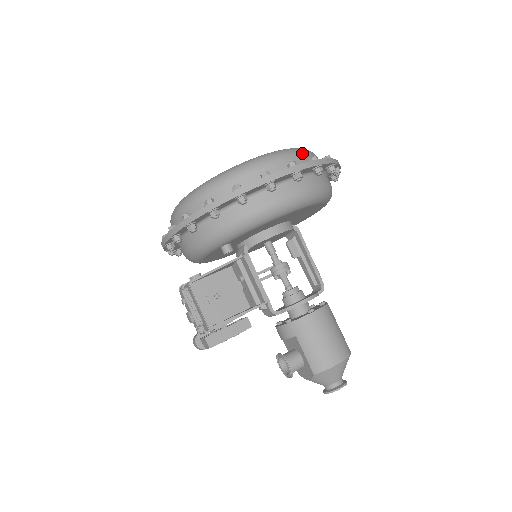
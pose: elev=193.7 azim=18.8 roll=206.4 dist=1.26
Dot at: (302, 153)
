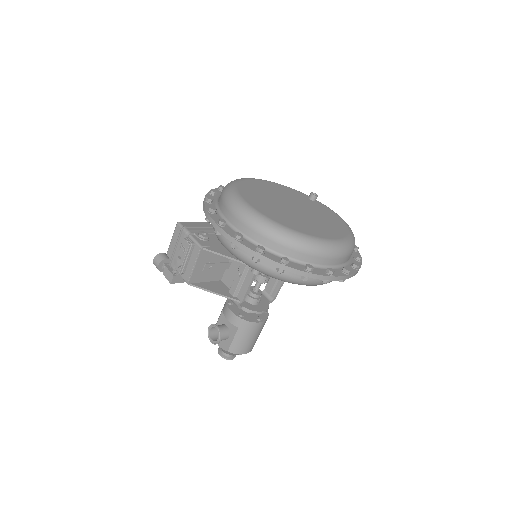
Dot at: (353, 250)
